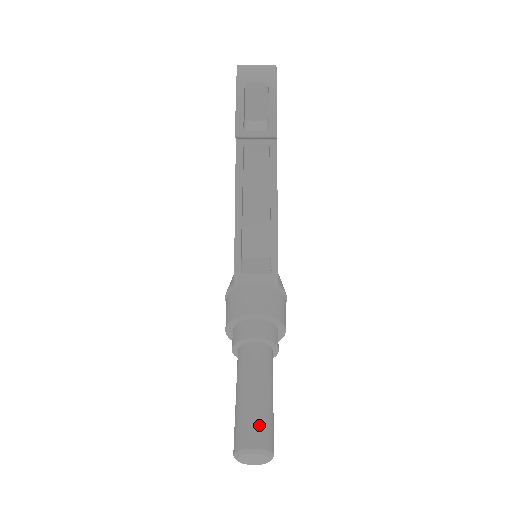
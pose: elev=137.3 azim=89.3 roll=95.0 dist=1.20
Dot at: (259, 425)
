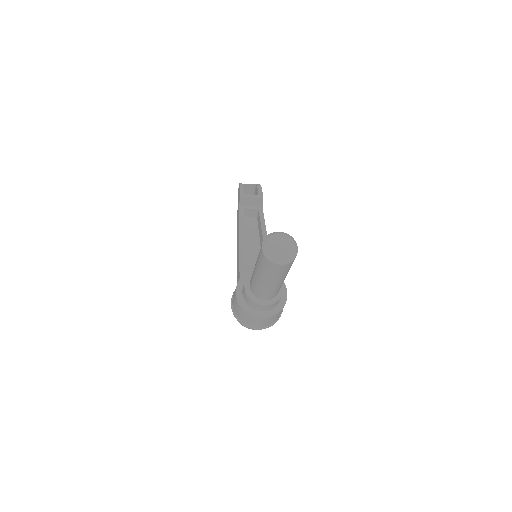
Dot at: occluded
